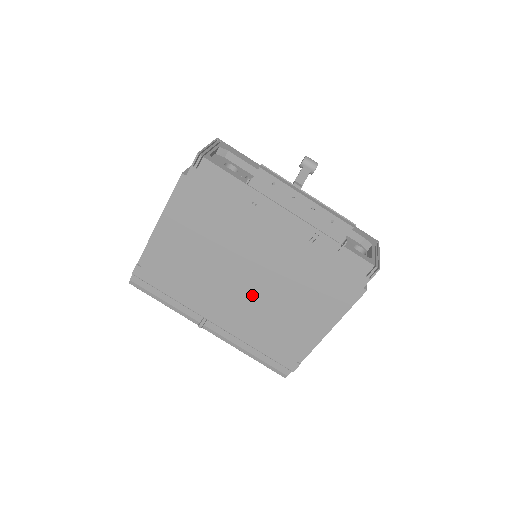
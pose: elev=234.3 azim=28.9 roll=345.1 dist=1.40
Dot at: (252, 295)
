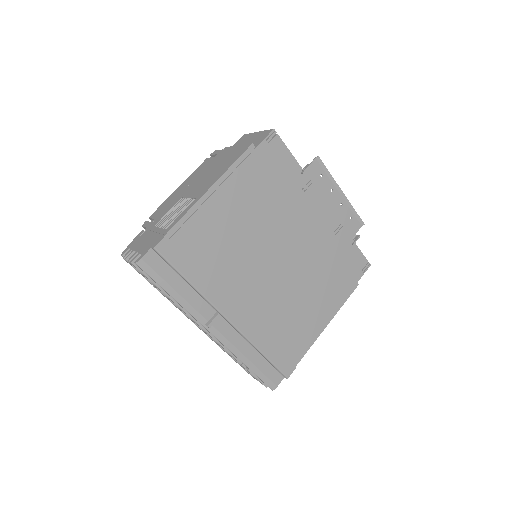
Dot at: (276, 284)
